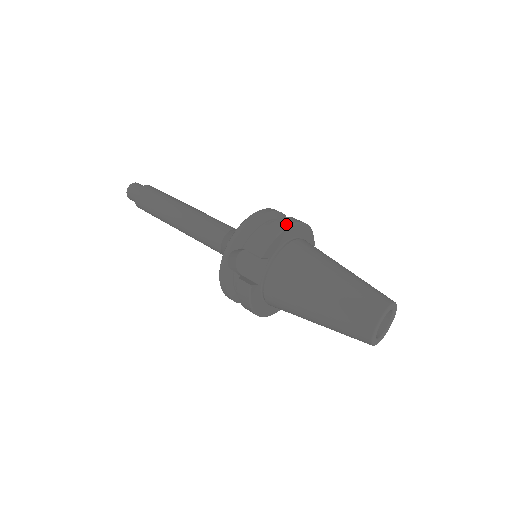
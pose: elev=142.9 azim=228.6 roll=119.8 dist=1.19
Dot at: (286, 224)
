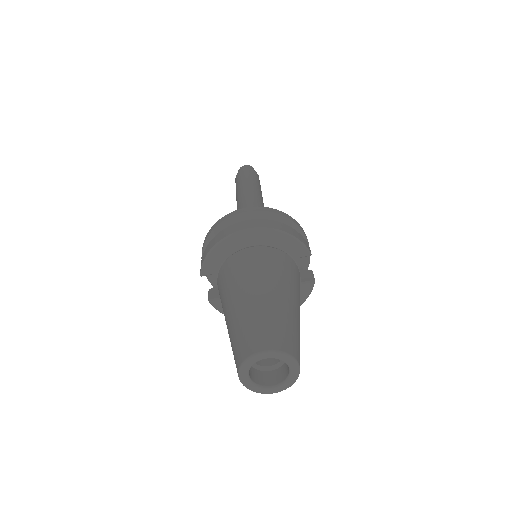
Dot at: (222, 236)
